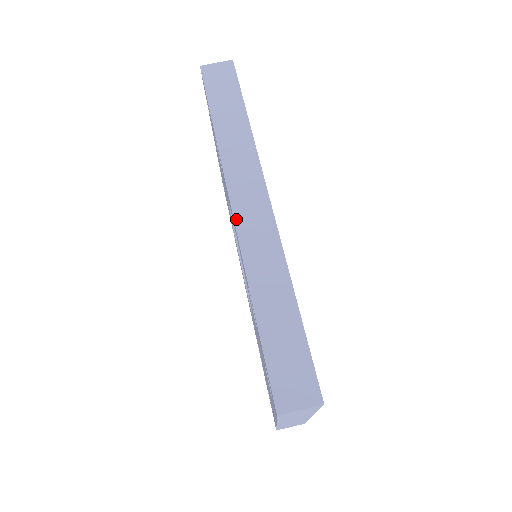
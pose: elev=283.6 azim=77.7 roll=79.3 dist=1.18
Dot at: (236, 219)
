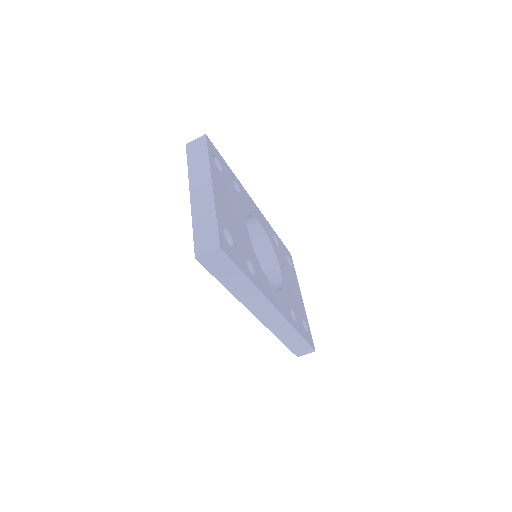
Dot at: (261, 320)
